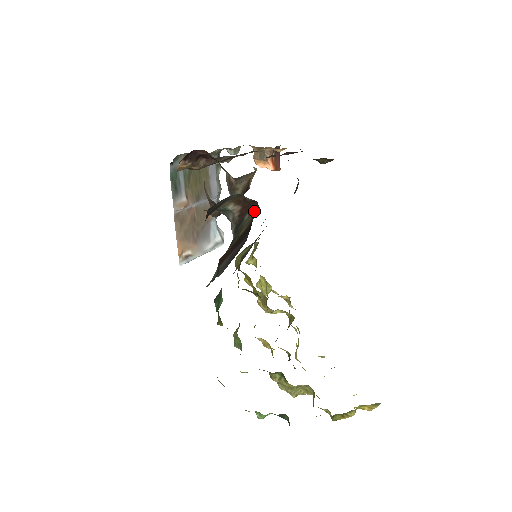
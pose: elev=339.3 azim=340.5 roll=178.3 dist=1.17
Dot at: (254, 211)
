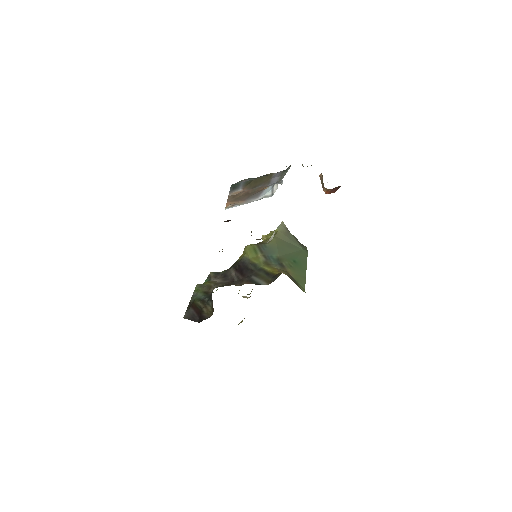
Dot at: (212, 311)
